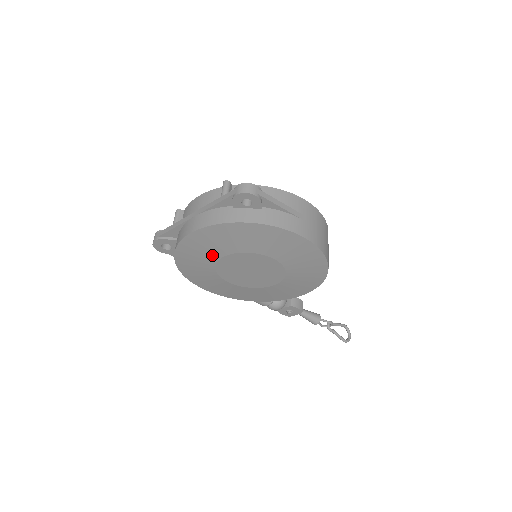
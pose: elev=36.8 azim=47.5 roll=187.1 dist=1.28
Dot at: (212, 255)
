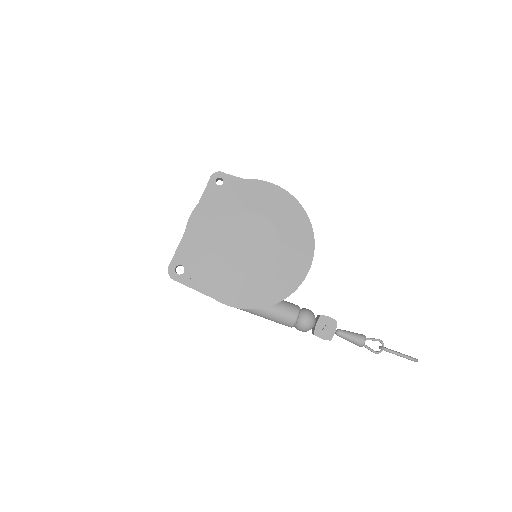
Dot at: (213, 236)
